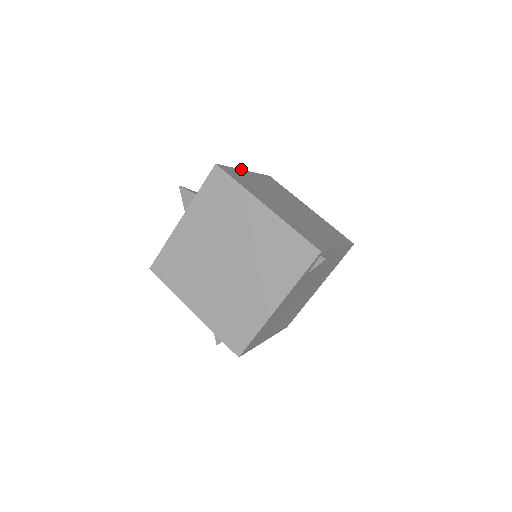
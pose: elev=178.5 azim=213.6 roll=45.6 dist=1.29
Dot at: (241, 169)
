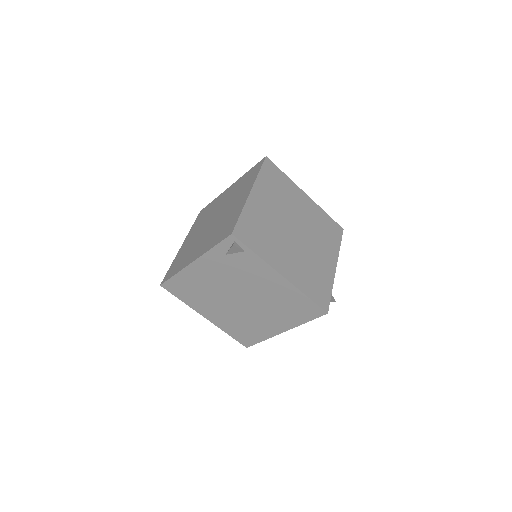
Dot at: occluded
